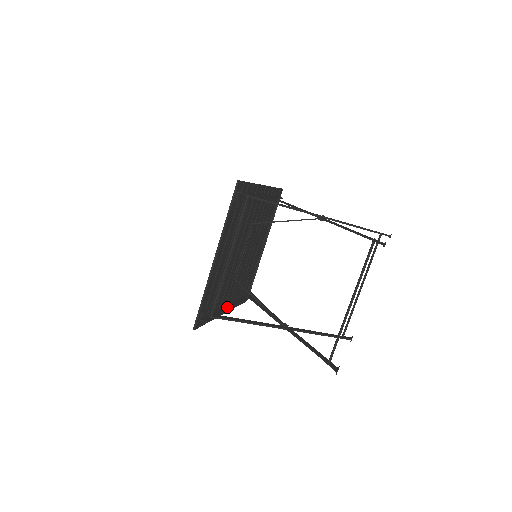
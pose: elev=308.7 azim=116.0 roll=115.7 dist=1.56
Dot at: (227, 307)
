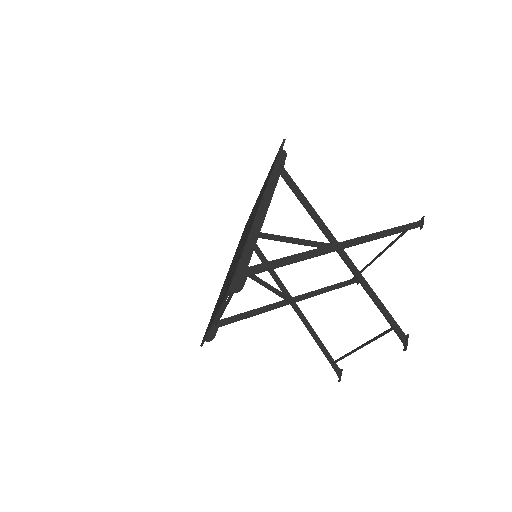
Dot at: occluded
